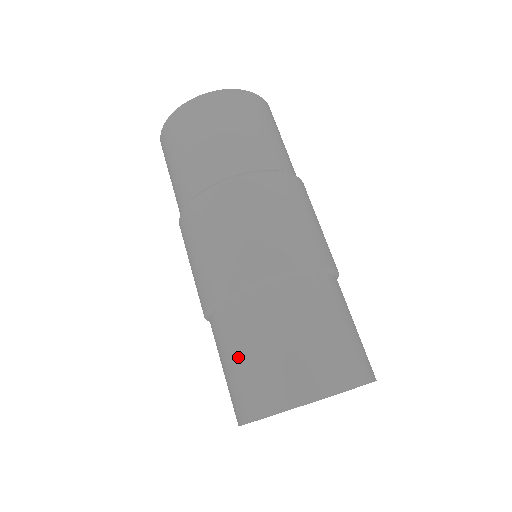
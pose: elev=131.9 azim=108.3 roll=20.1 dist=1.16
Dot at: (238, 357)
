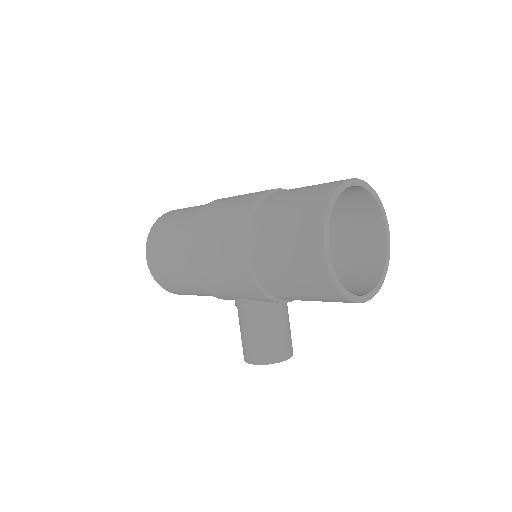
Dot at: (285, 213)
